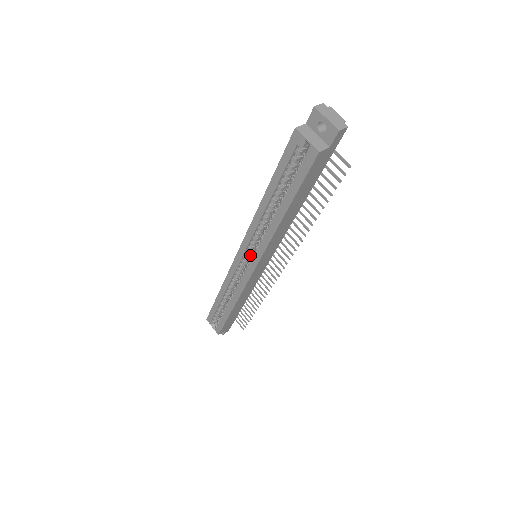
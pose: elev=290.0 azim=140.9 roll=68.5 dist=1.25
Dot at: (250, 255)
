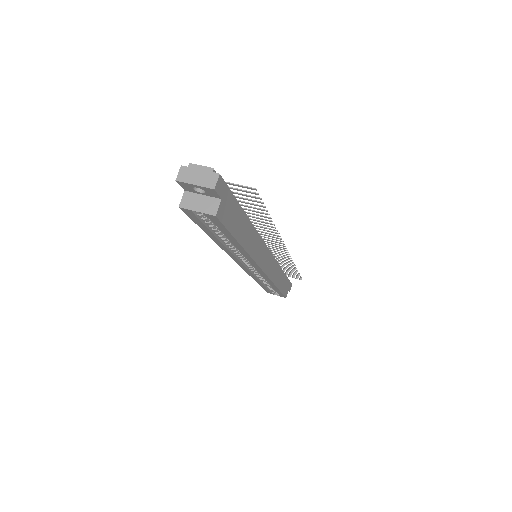
Dot at: occluded
